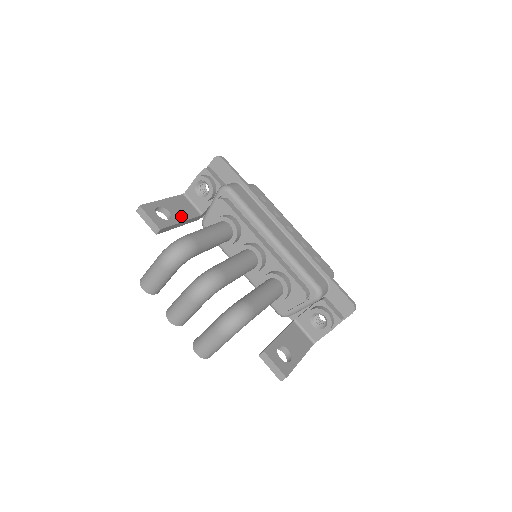
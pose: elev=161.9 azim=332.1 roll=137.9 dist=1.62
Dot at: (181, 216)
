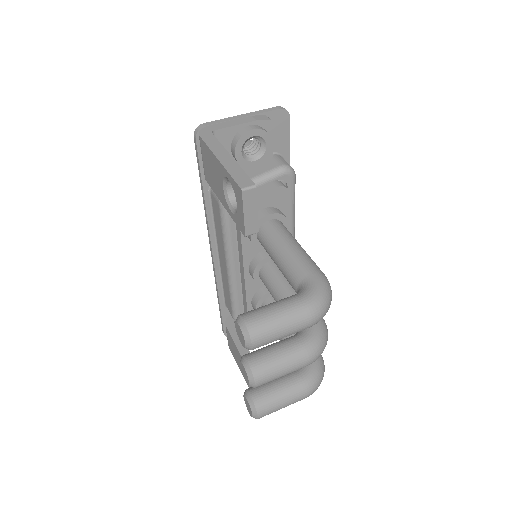
Dot at: occluded
